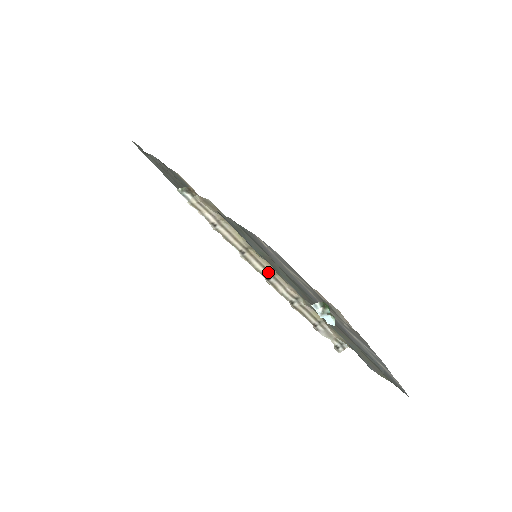
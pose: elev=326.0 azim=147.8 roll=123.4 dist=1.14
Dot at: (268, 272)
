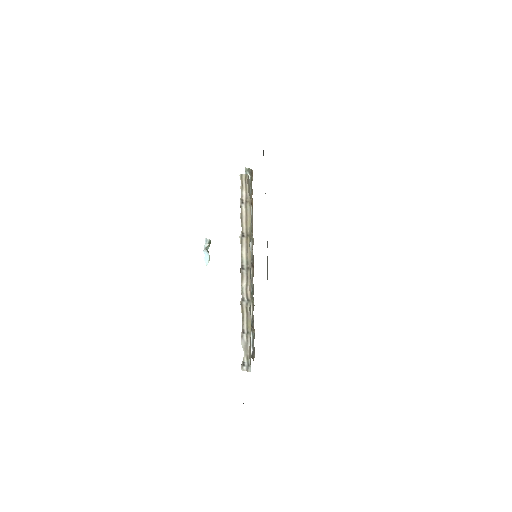
Dot at: (247, 263)
